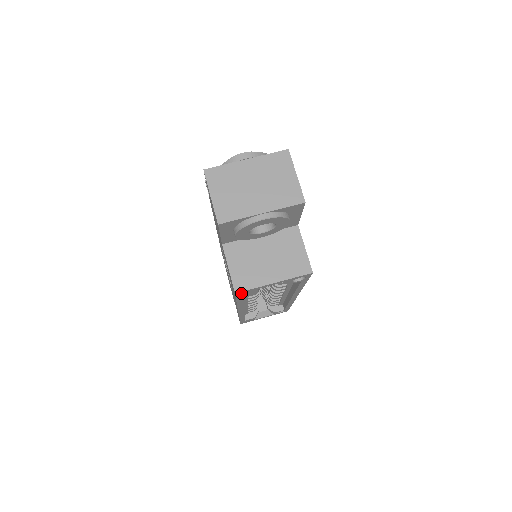
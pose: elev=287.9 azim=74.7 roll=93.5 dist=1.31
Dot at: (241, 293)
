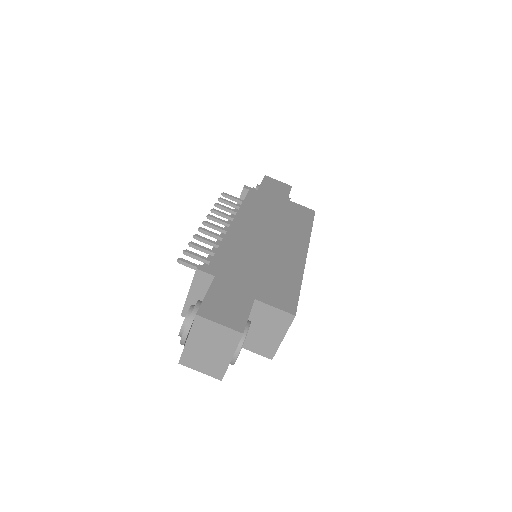
Dot at: occluded
